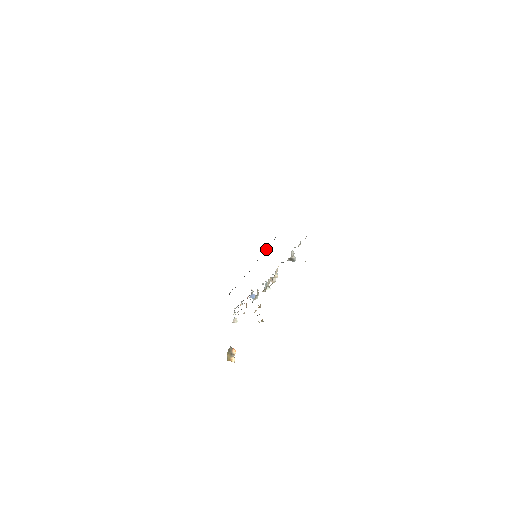
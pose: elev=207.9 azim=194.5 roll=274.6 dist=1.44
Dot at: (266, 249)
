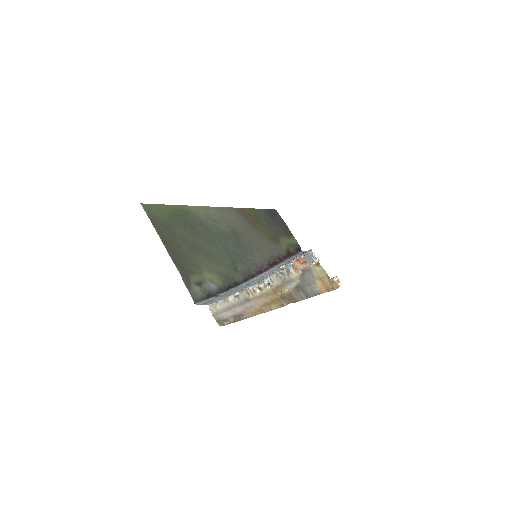
Dot at: (232, 286)
